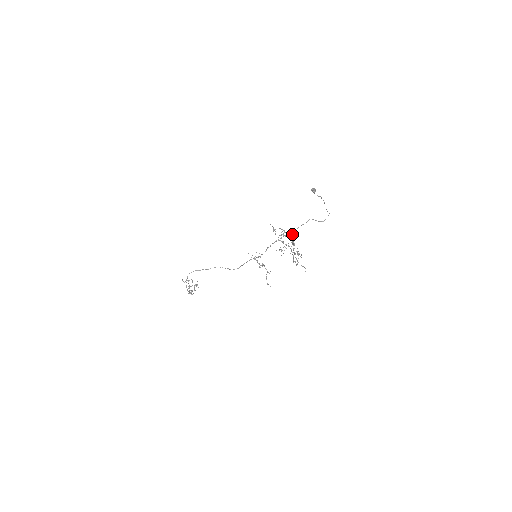
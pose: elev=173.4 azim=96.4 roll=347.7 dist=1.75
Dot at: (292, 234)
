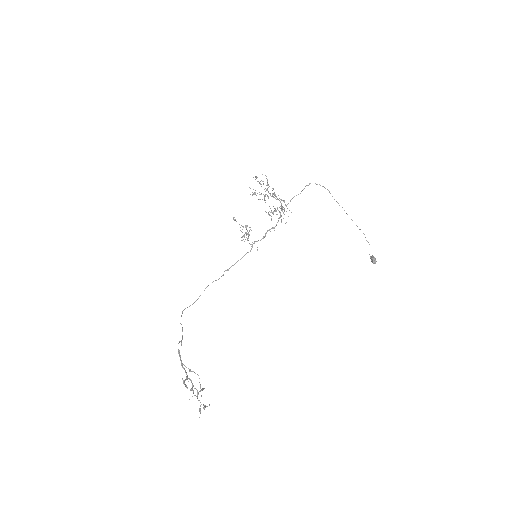
Dot at: occluded
